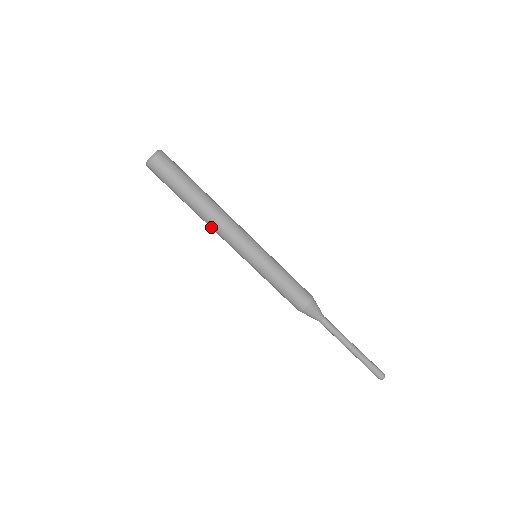
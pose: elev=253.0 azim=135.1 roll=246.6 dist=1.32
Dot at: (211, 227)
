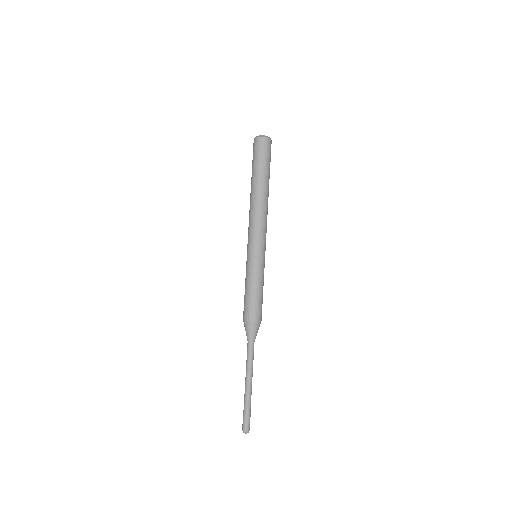
Dot at: (253, 209)
